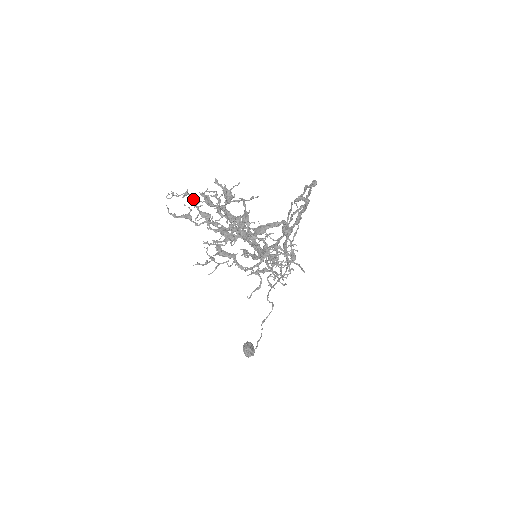
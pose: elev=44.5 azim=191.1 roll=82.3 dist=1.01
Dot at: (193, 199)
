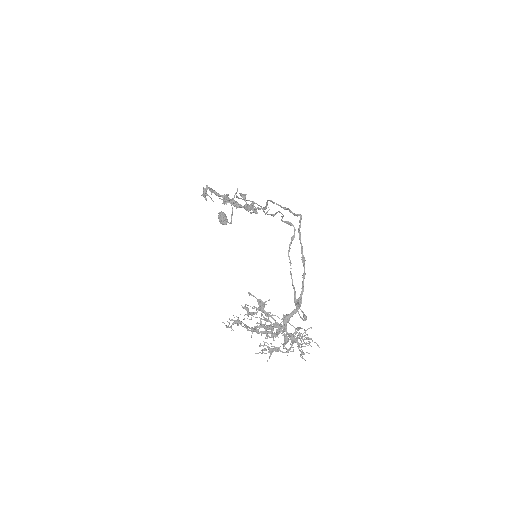
Dot at: occluded
